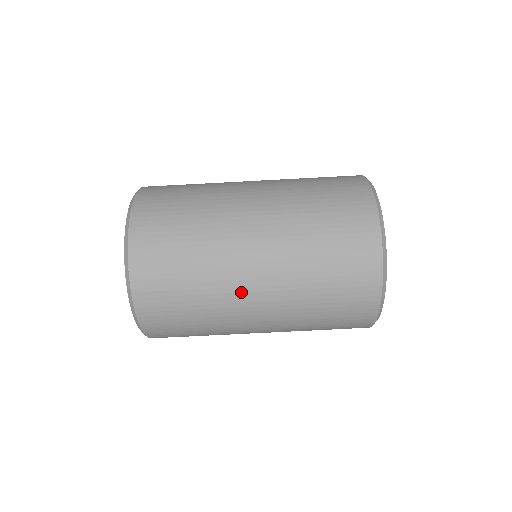
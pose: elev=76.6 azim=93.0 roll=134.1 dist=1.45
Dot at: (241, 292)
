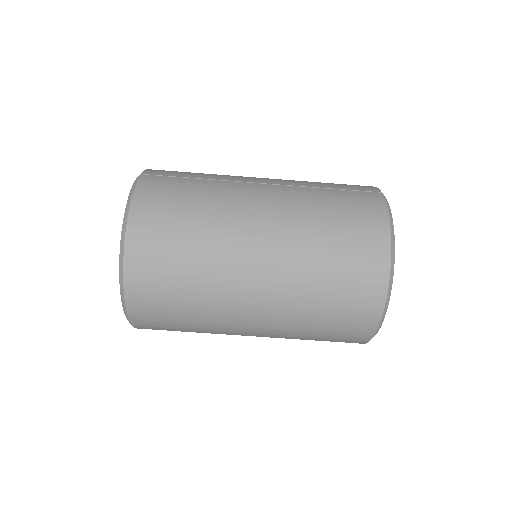
Dot at: occluded
